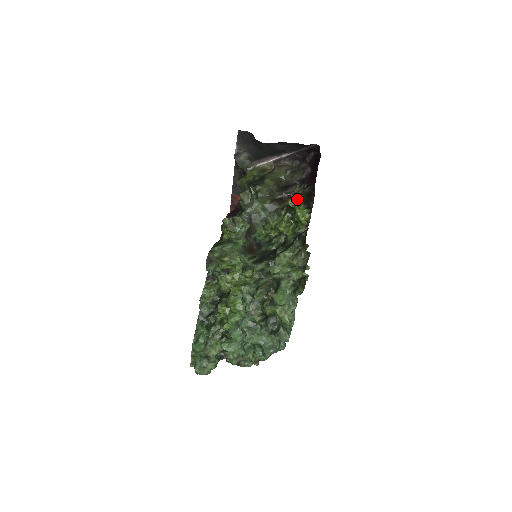
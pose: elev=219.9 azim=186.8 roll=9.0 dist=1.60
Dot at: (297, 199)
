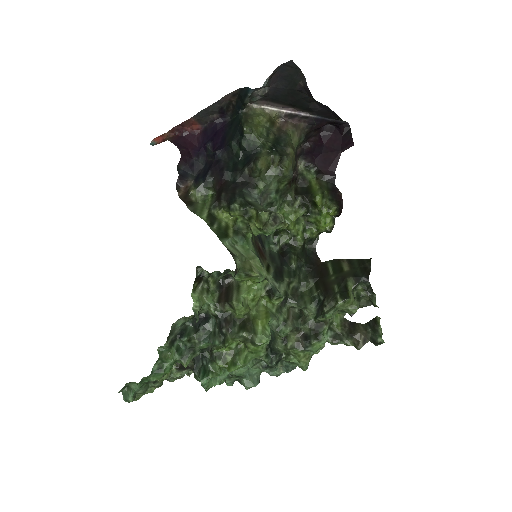
Dot at: (326, 198)
